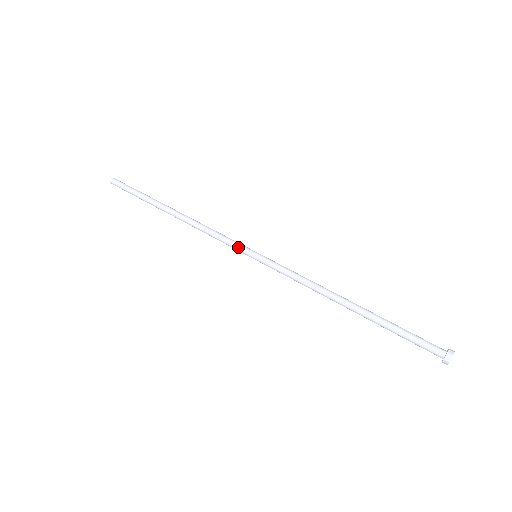
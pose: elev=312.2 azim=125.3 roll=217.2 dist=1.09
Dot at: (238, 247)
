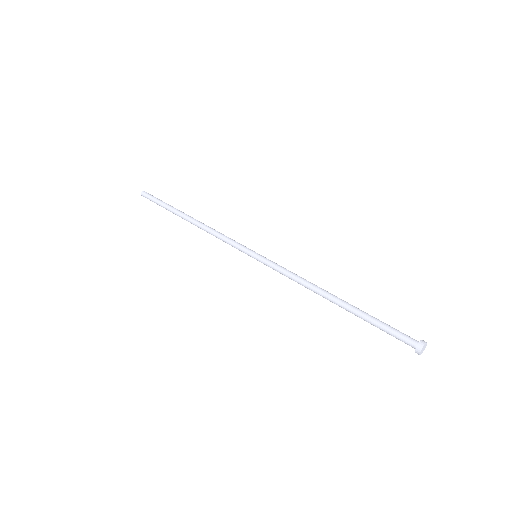
Dot at: (240, 249)
